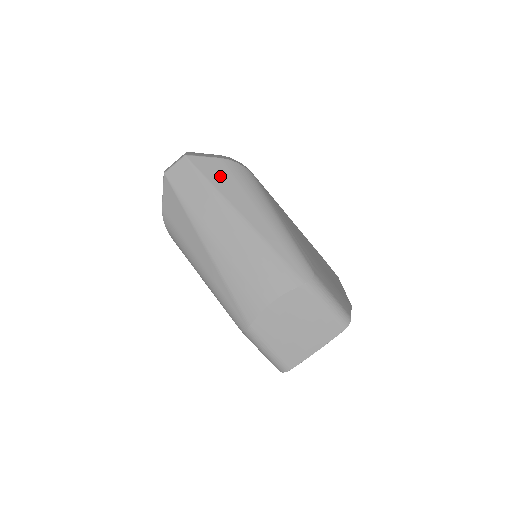
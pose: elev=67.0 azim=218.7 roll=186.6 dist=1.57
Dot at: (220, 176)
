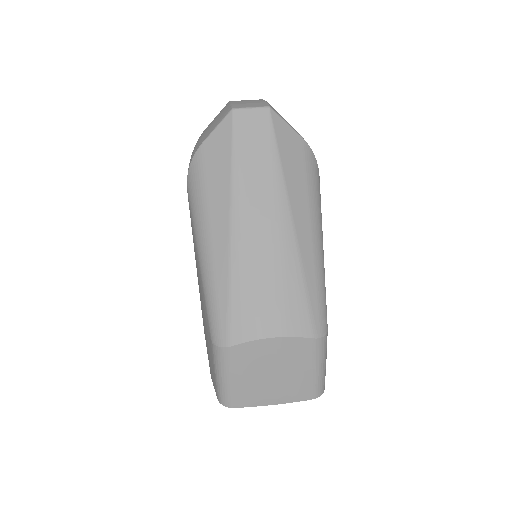
Dot at: (293, 159)
